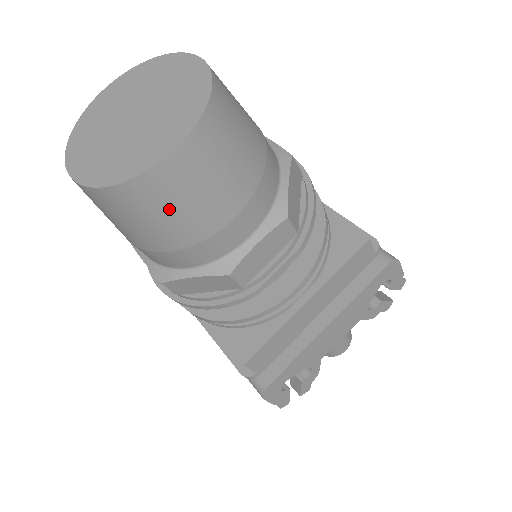
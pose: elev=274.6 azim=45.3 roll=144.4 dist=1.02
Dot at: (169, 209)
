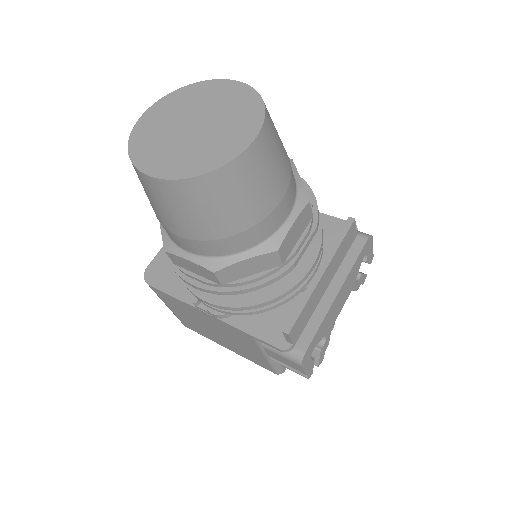
Dot at: (243, 192)
